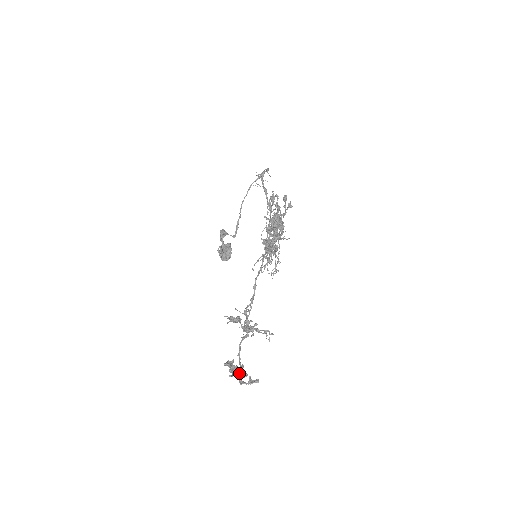
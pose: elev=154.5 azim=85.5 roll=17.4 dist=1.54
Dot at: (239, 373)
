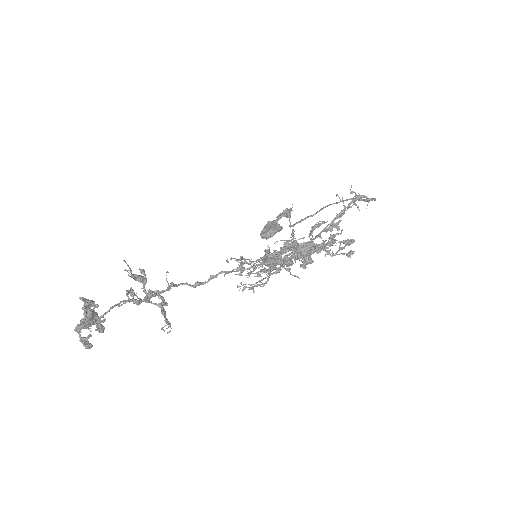
Dot at: (88, 321)
